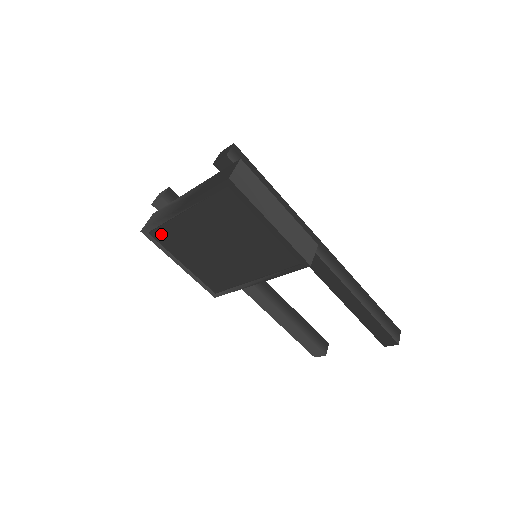
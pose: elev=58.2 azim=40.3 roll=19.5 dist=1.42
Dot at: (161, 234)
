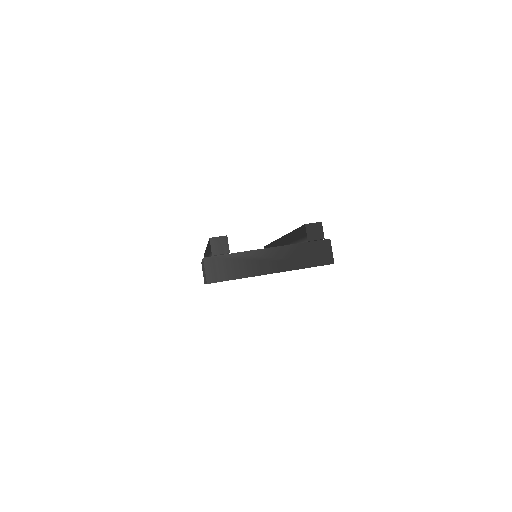
Dot at: occluded
